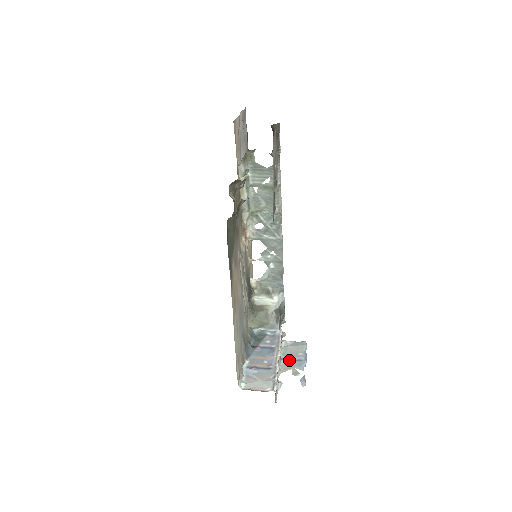
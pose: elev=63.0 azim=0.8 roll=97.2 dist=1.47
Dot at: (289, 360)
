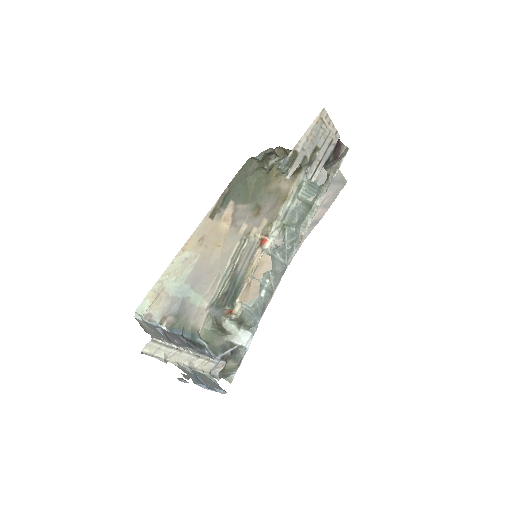
Dot at: (195, 375)
